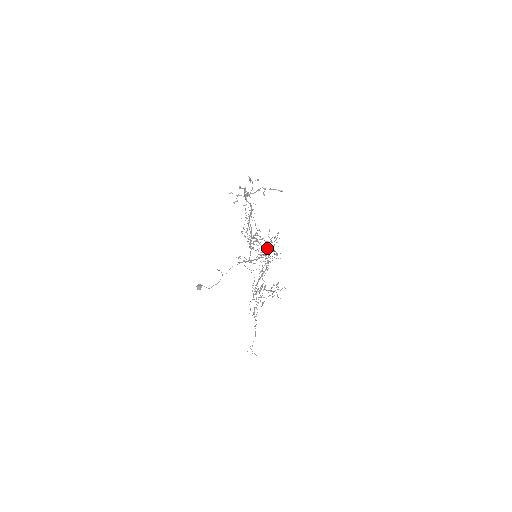
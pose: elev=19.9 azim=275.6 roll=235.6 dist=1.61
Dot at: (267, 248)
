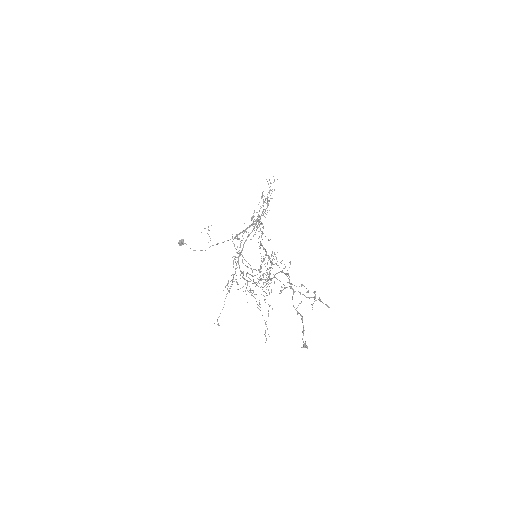
Dot at: (262, 215)
